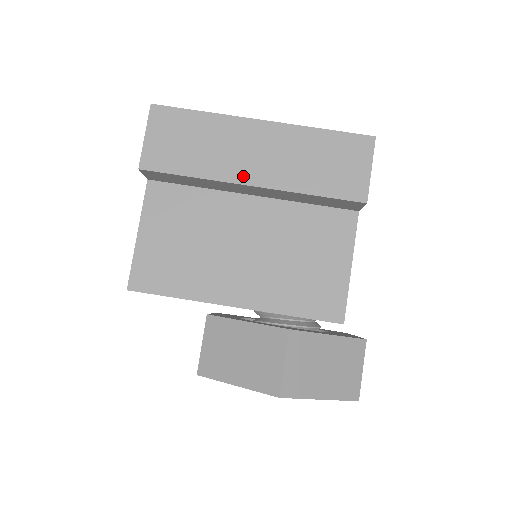
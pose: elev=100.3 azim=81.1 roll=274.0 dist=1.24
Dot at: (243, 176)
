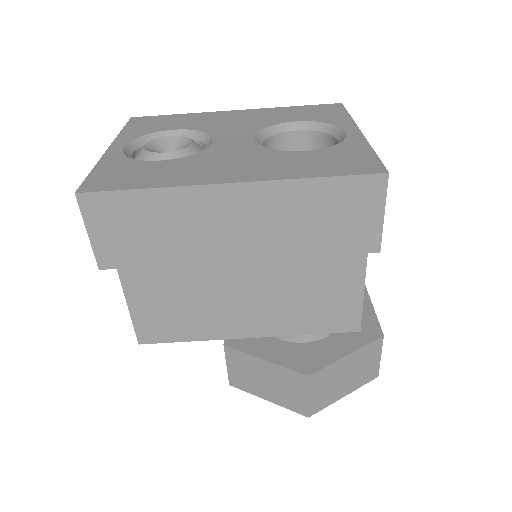
Dot at: (225, 253)
